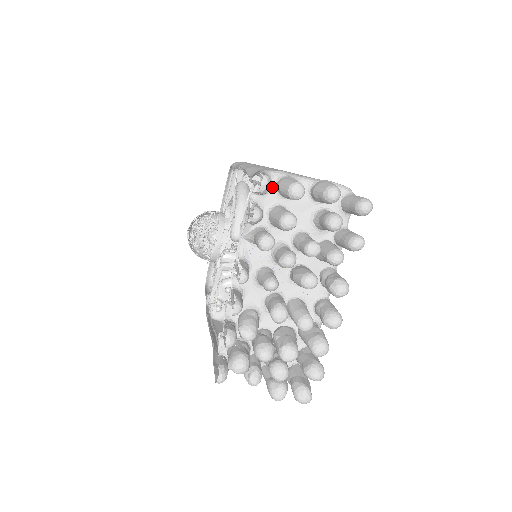
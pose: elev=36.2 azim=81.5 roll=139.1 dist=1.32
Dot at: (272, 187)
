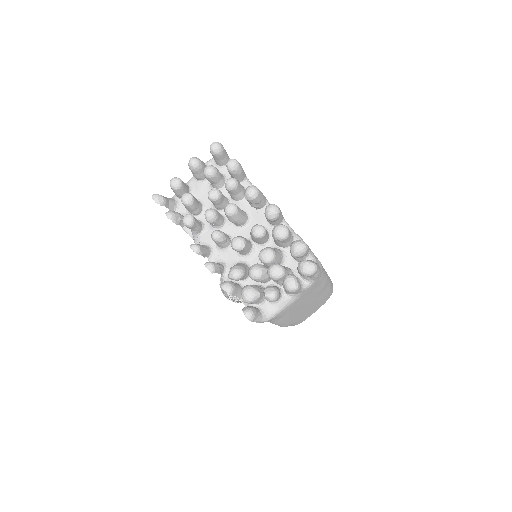
Dot at: (179, 201)
